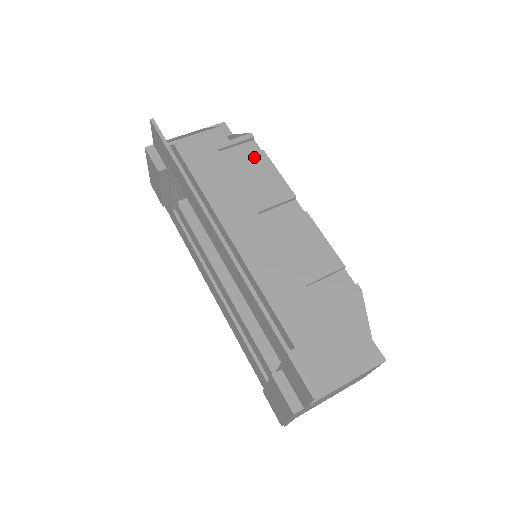
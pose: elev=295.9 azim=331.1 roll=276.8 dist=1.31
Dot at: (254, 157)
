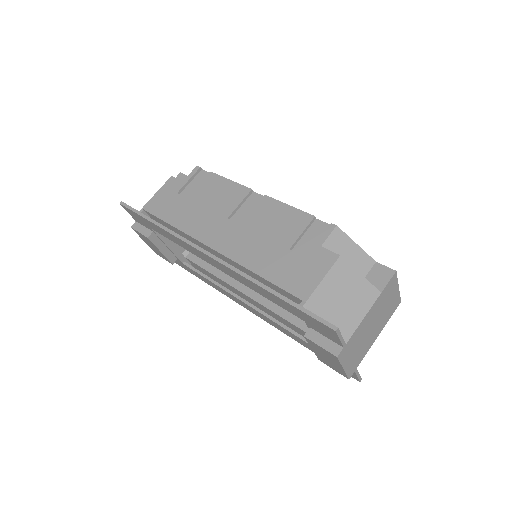
Dot at: (206, 181)
